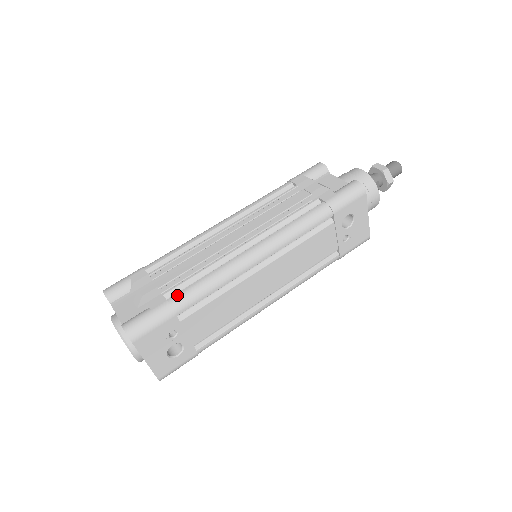
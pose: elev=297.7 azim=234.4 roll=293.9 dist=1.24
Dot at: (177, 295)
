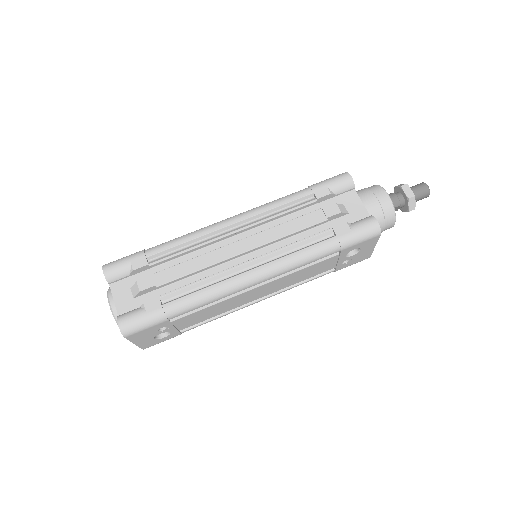
Dot at: (172, 303)
